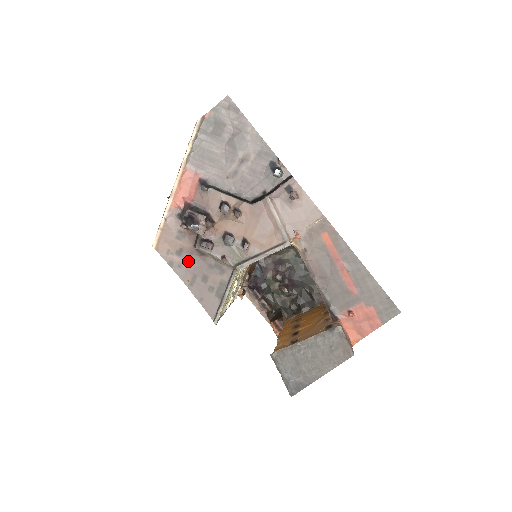
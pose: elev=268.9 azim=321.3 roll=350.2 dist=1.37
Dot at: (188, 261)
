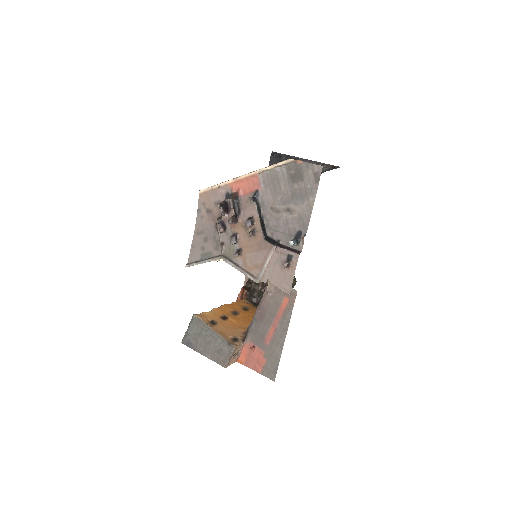
Dot at: (208, 221)
